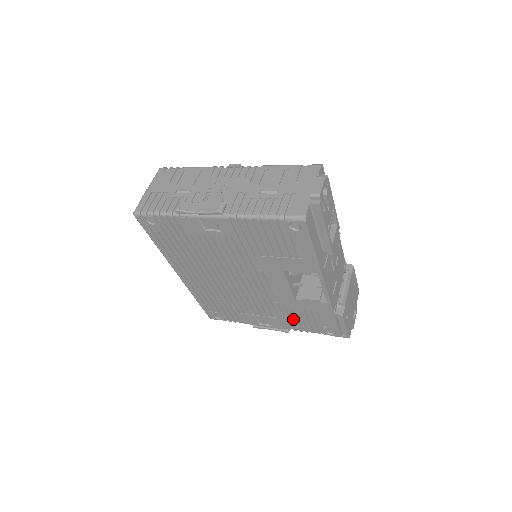
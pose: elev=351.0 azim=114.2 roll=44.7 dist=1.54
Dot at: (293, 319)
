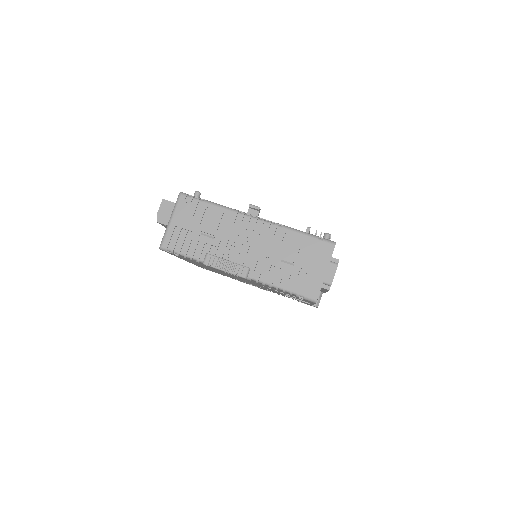
Dot at: occluded
